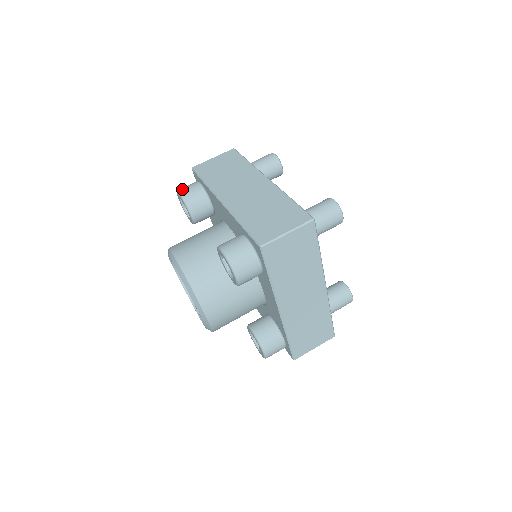
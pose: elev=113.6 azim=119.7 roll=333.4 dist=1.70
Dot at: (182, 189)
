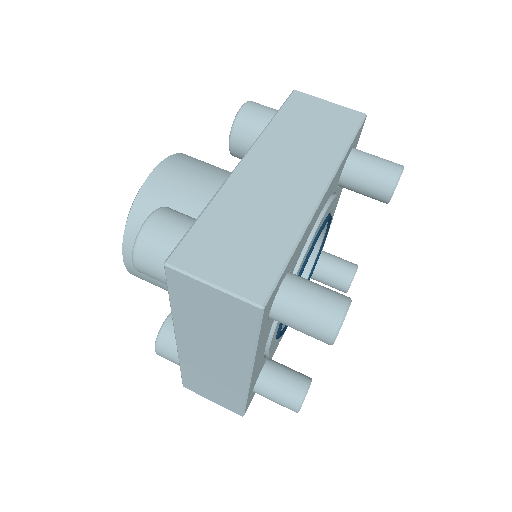
Dot at: (252, 103)
